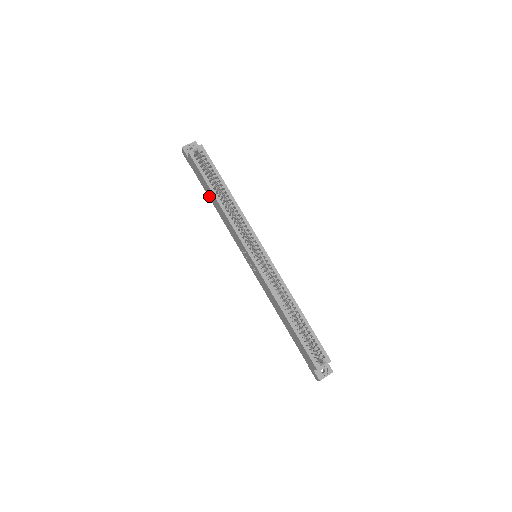
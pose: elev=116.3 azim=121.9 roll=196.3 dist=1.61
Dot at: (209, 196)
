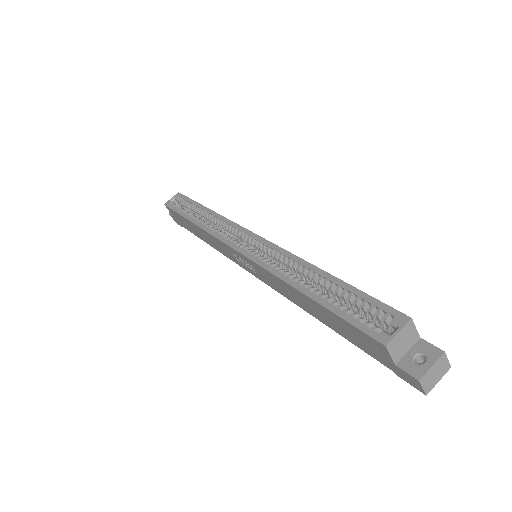
Dot at: (199, 236)
